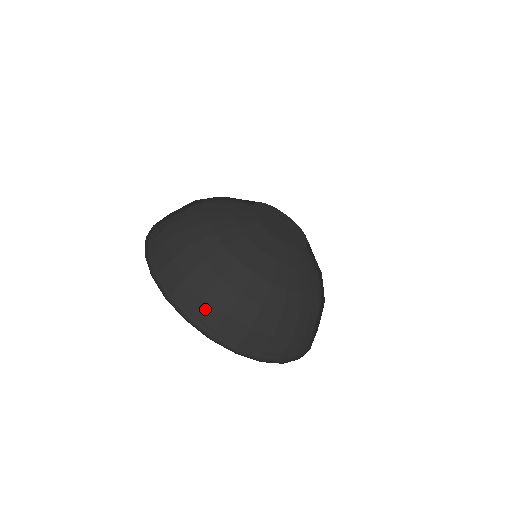
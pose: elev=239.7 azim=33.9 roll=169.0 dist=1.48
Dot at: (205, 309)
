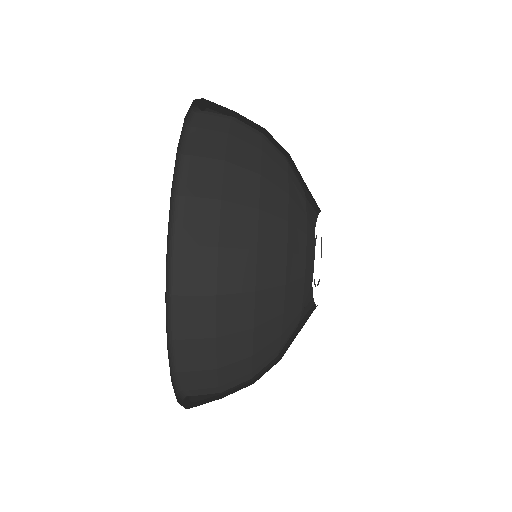
Dot at: (202, 259)
